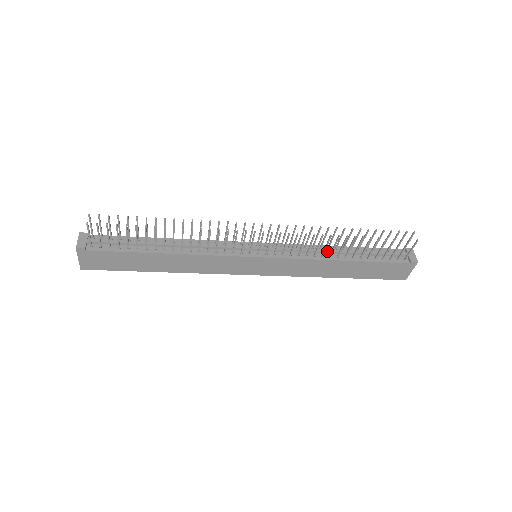
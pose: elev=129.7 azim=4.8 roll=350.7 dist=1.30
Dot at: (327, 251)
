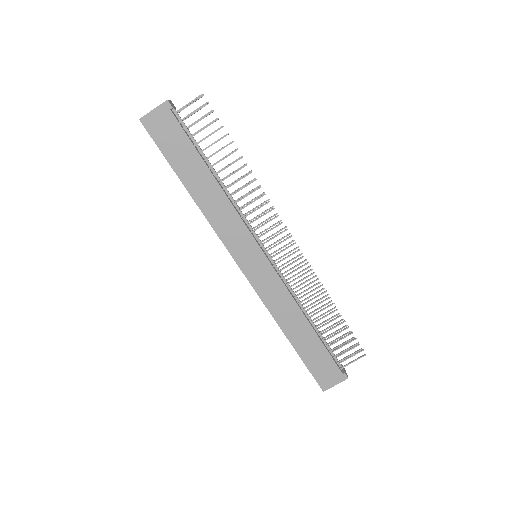
Dot at: (302, 305)
